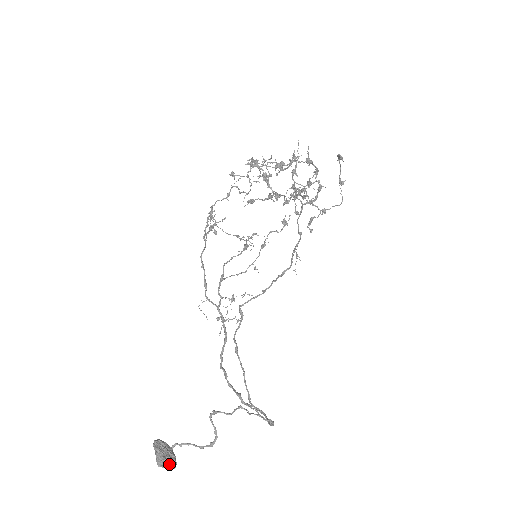
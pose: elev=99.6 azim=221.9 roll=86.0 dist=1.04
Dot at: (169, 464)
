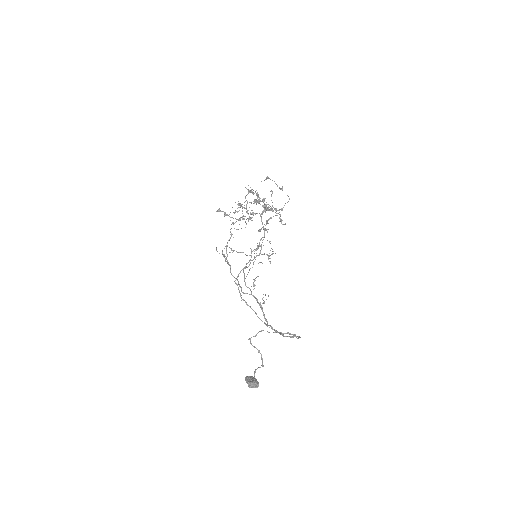
Dot at: (252, 383)
